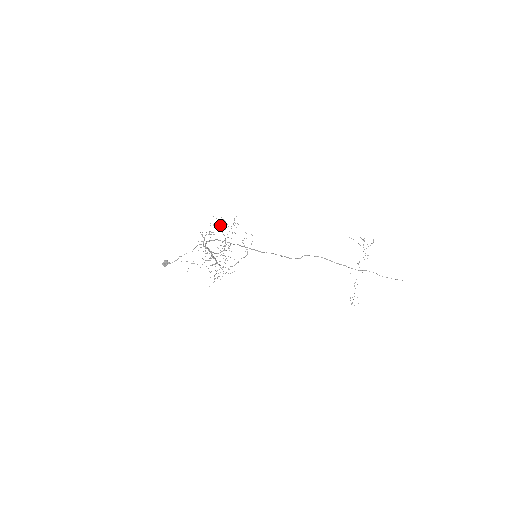
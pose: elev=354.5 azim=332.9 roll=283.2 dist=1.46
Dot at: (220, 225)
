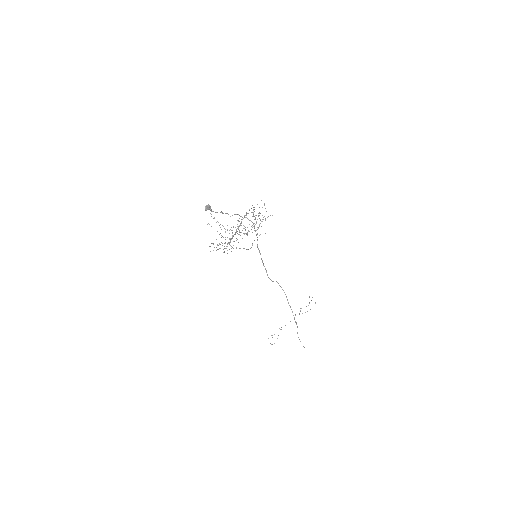
Dot at: occluded
